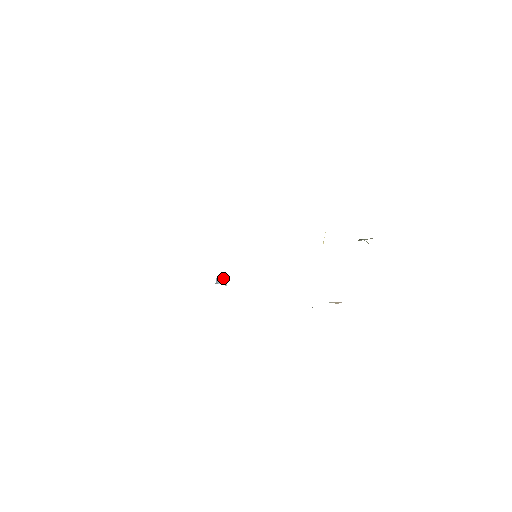
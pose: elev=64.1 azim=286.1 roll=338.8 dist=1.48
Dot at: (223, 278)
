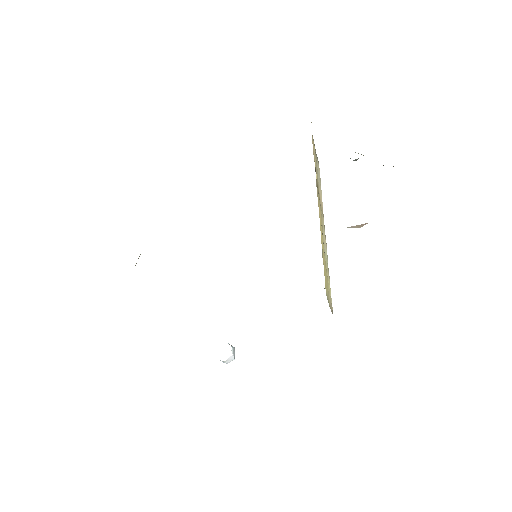
Dot at: occluded
